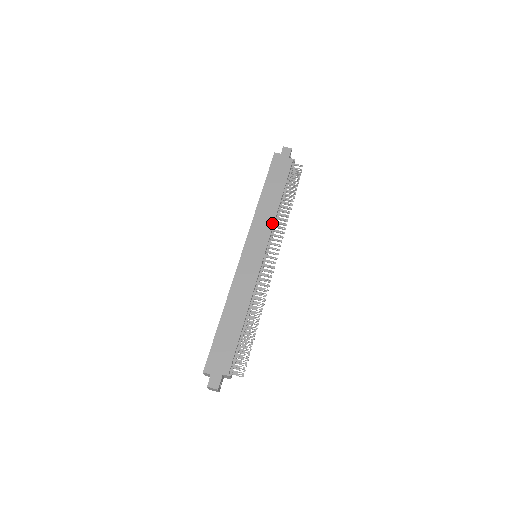
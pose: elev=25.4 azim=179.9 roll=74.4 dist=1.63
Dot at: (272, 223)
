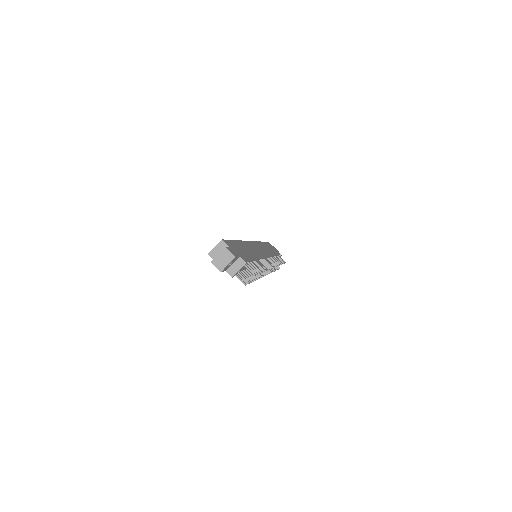
Dot at: occluded
